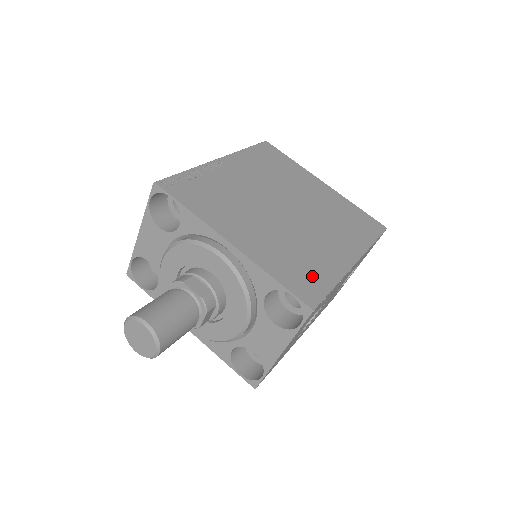
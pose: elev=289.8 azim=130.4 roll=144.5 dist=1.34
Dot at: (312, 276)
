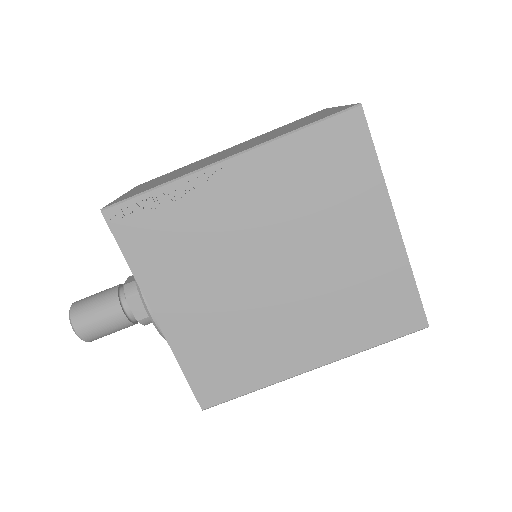
Dot at: (232, 376)
